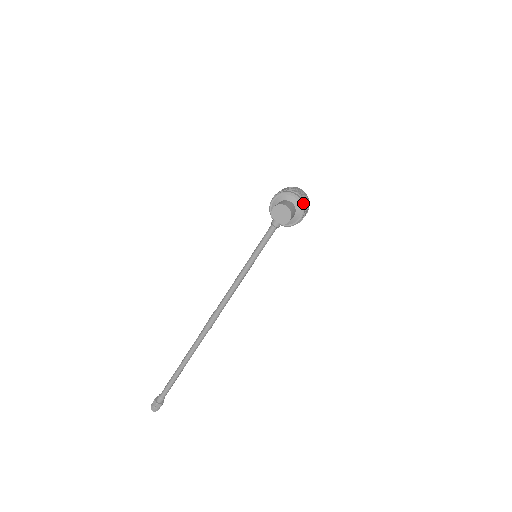
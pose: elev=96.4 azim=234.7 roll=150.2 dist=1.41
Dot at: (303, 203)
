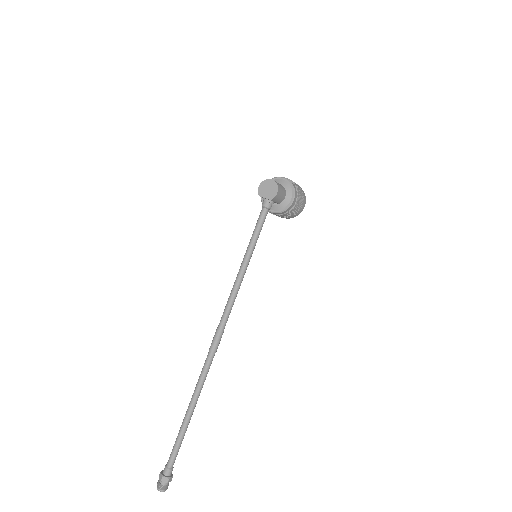
Dot at: (293, 184)
